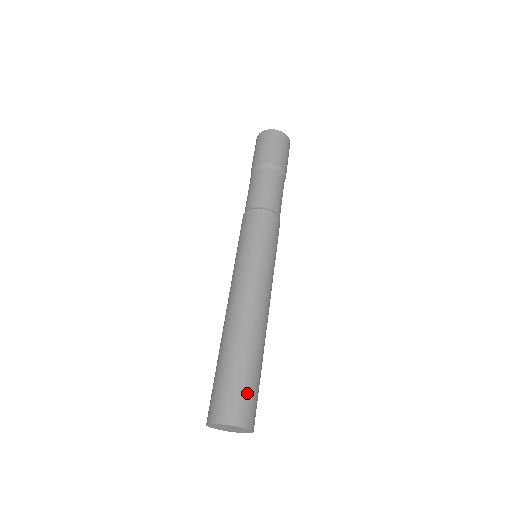
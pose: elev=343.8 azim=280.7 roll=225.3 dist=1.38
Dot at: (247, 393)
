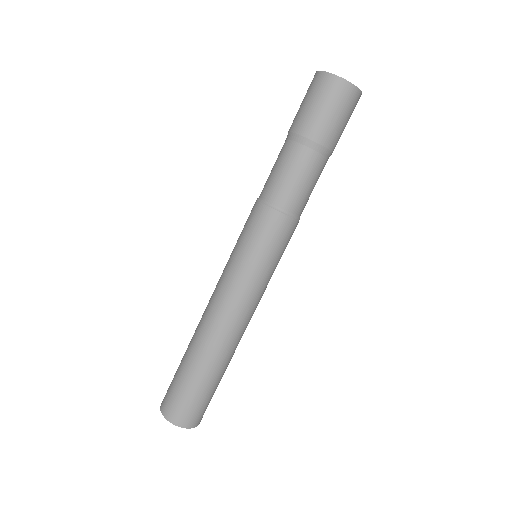
Dot at: (193, 402)
